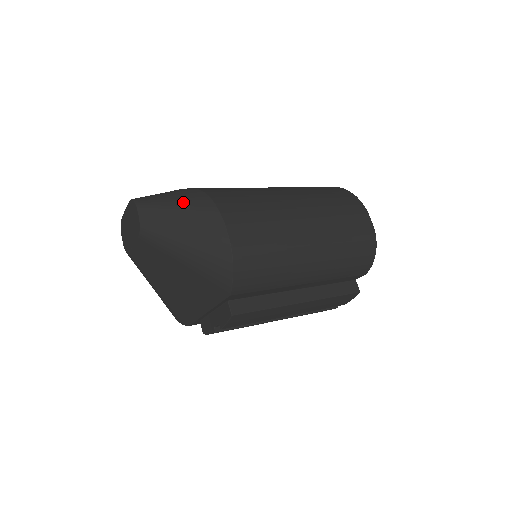
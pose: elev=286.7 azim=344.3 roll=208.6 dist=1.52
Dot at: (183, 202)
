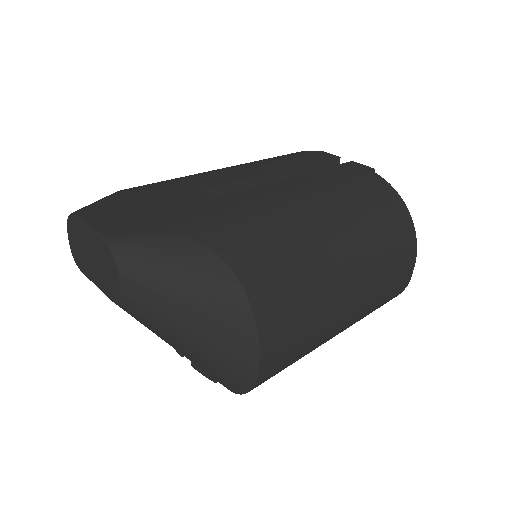
Dot at: (204, 297)
